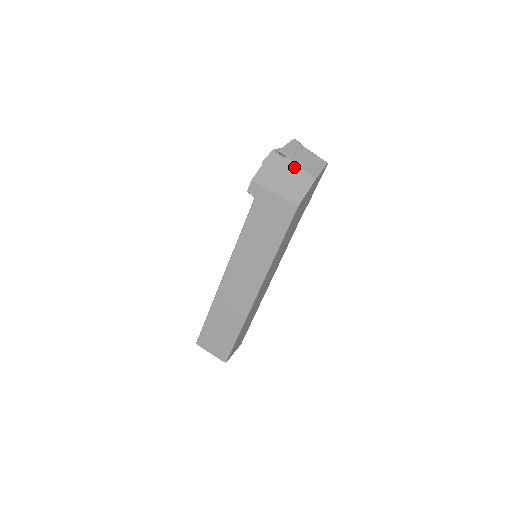
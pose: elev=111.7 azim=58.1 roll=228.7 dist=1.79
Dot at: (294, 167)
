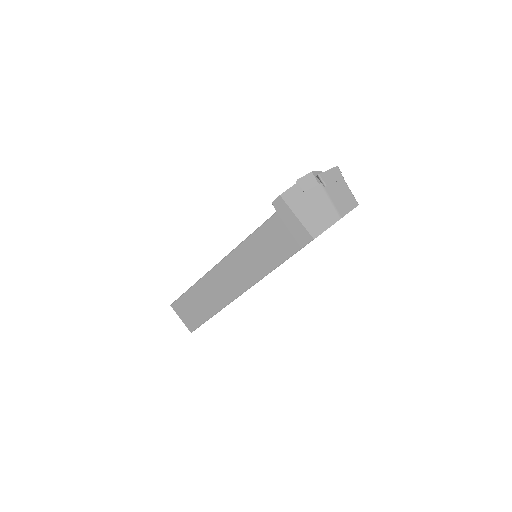
Dot at: (325, 198)
